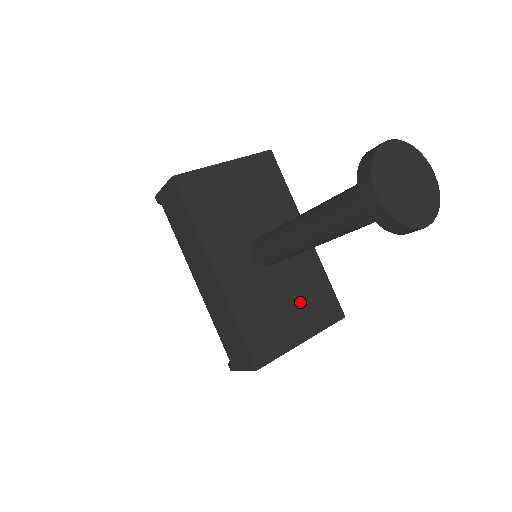
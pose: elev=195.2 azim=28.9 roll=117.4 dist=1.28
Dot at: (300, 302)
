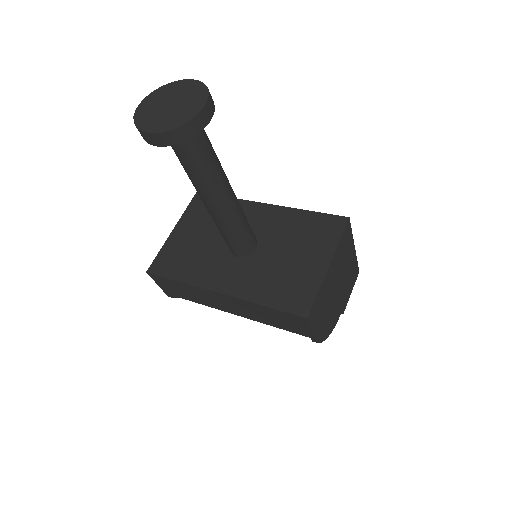
Dot at: (300, 246)
